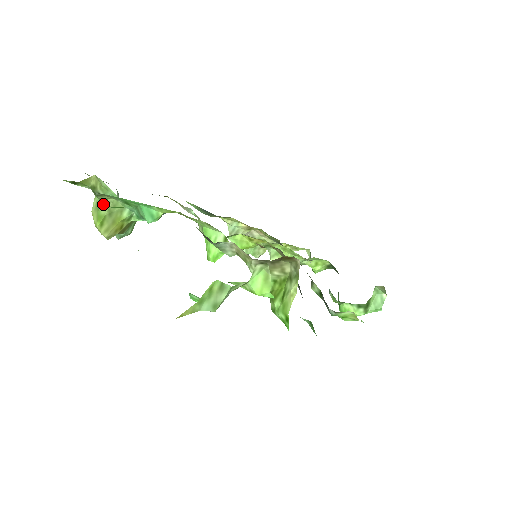
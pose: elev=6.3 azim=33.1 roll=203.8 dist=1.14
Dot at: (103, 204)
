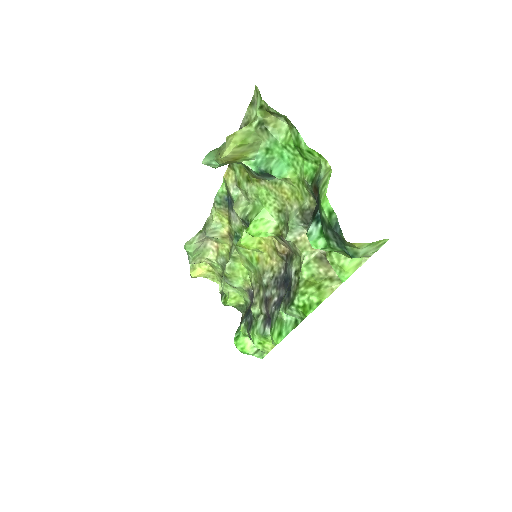
Dot at: (254, 136)
